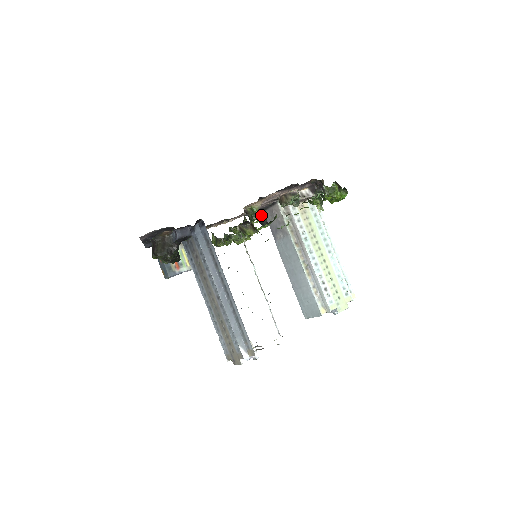
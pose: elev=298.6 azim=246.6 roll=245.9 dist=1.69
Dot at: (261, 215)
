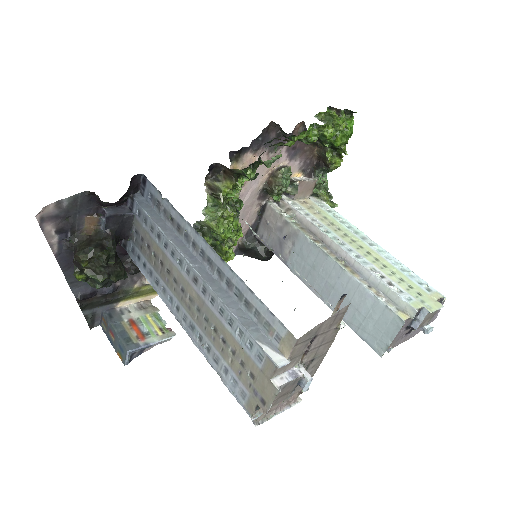
Dot at: (254, 243)
